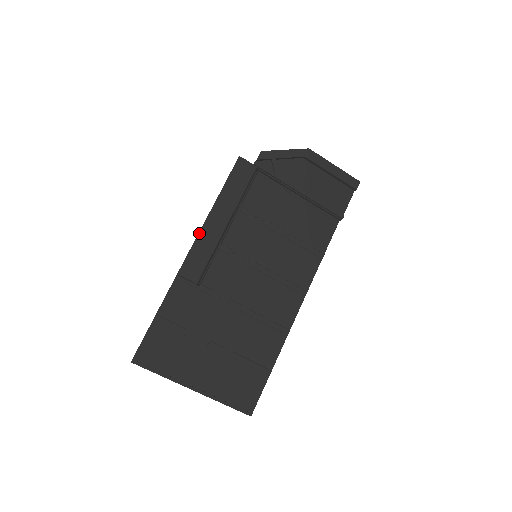
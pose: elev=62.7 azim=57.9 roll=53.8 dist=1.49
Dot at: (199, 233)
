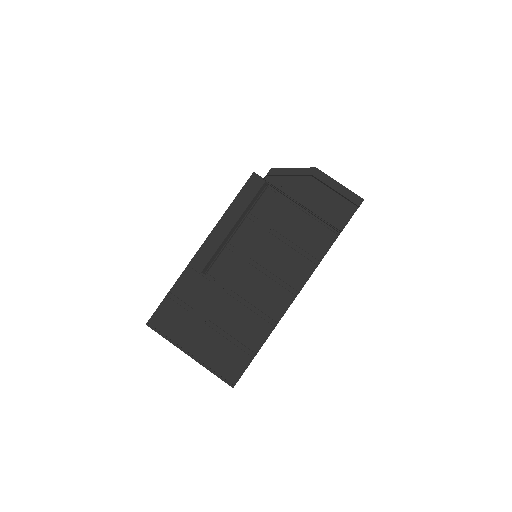
Dot at: occluded
